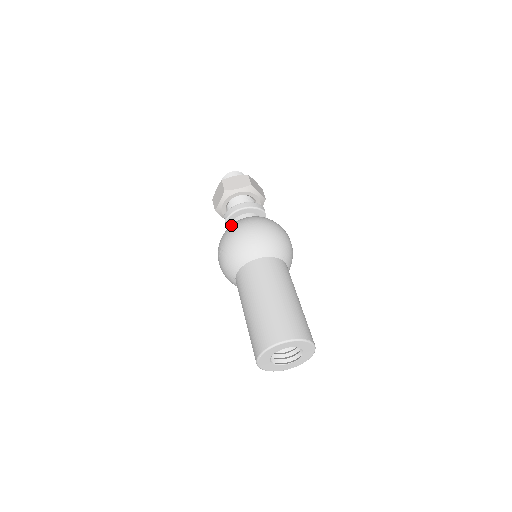
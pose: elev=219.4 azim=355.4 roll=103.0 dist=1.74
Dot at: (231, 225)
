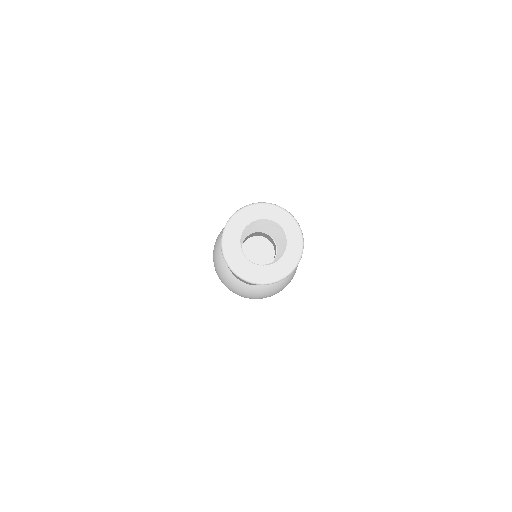
Dot at: occluded
